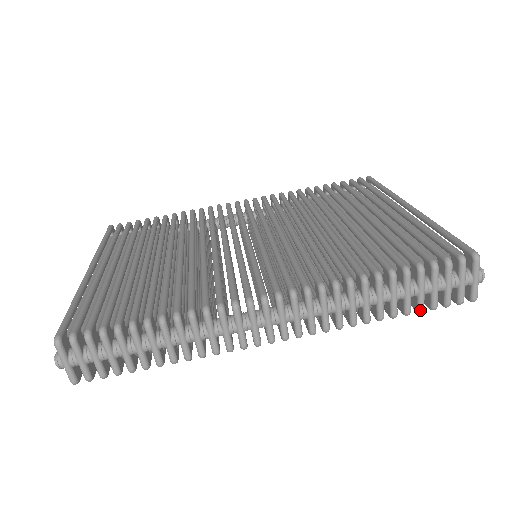
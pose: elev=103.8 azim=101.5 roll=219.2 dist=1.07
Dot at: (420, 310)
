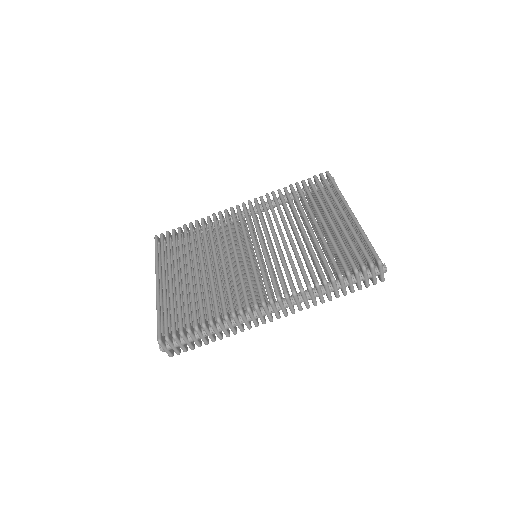
Dot at: (352, 292)
